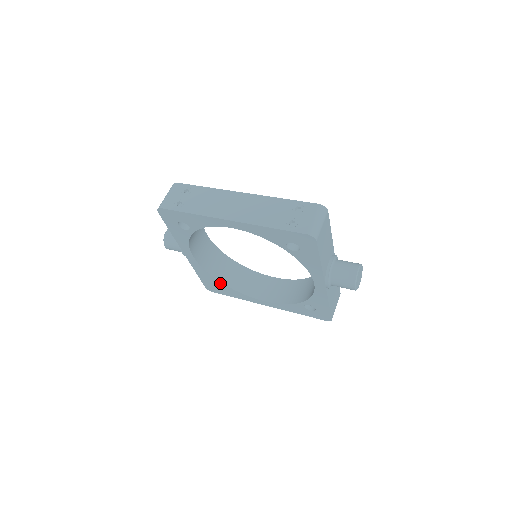
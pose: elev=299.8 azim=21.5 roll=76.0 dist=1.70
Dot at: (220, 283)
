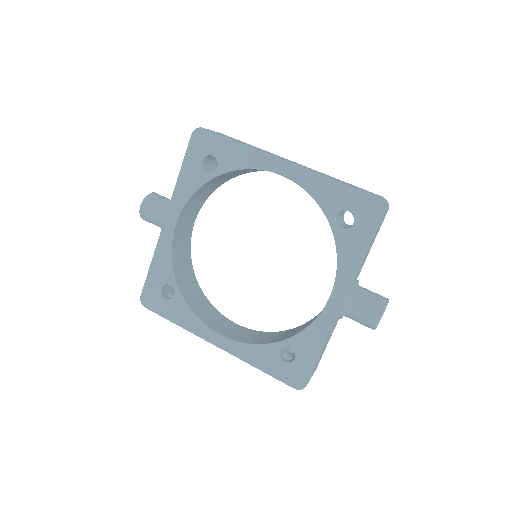
Dot at: (175, 287)
